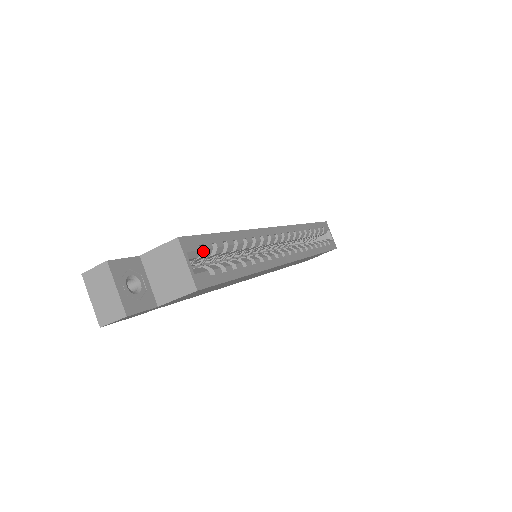
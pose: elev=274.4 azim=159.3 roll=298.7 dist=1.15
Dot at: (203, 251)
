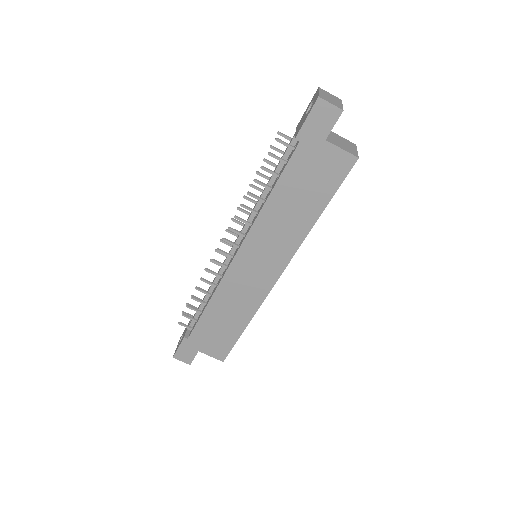
Dot at: occluded
